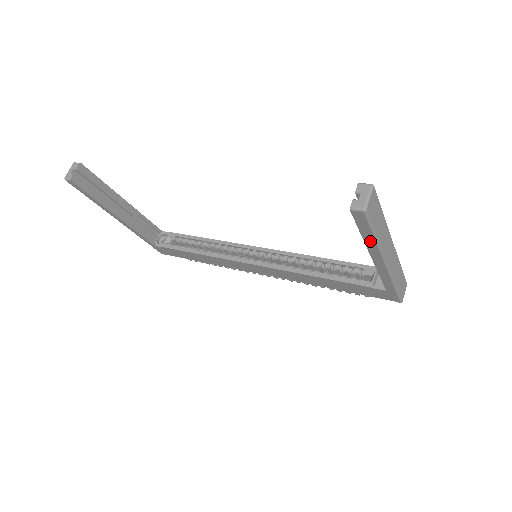
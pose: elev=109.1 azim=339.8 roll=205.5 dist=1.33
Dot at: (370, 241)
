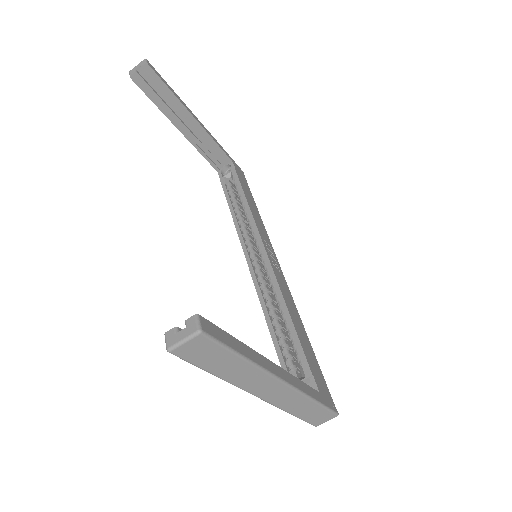
Dot at: occluded
